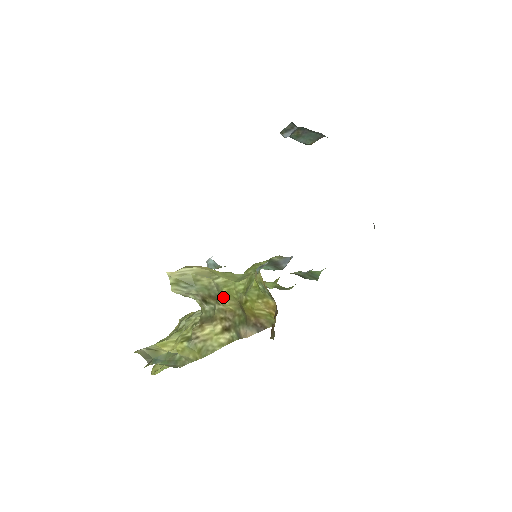
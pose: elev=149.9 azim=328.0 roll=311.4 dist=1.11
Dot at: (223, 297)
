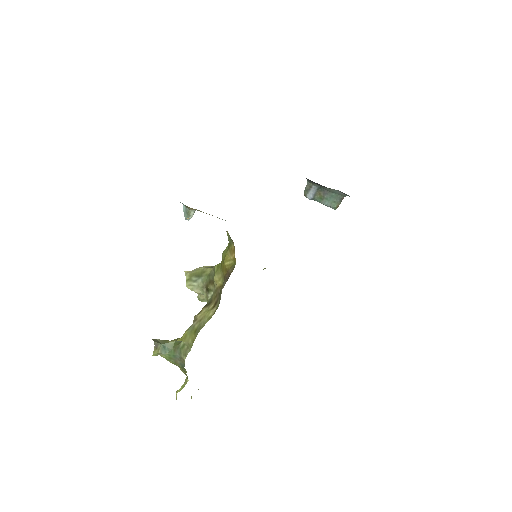
Dot at: (215, 274)
